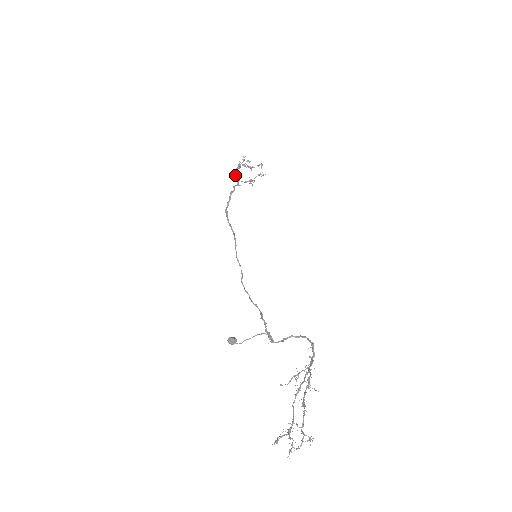
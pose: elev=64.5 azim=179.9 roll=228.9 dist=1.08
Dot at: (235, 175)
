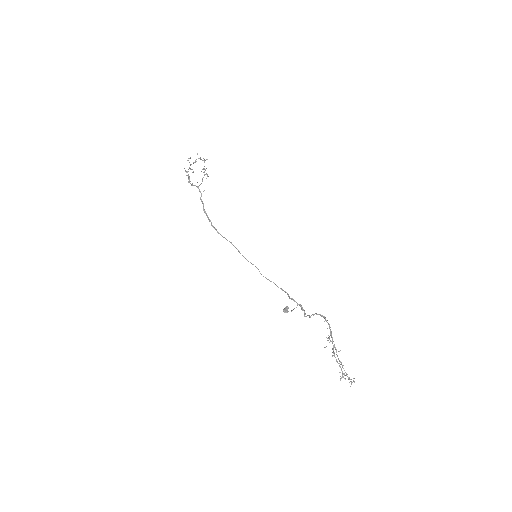
Dot at: occluded
